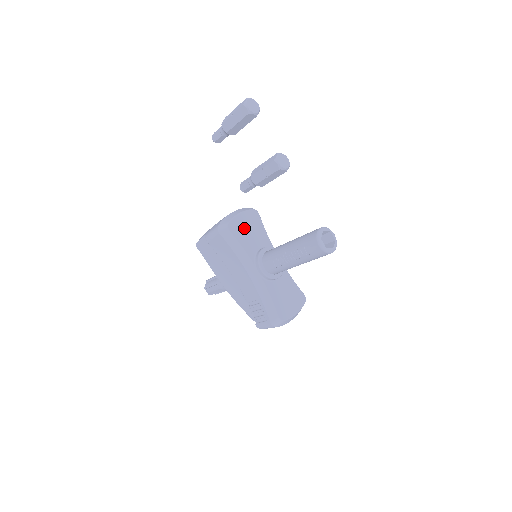
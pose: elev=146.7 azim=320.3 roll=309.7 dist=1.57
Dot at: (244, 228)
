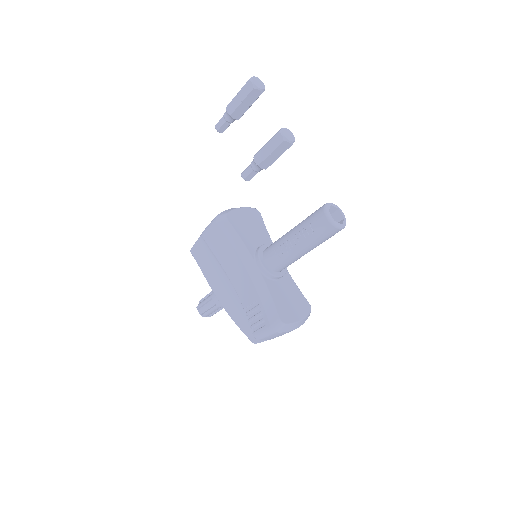
Dot at: (244, 222)
